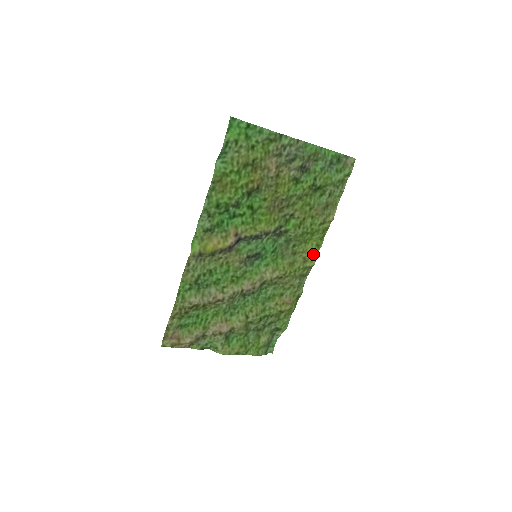
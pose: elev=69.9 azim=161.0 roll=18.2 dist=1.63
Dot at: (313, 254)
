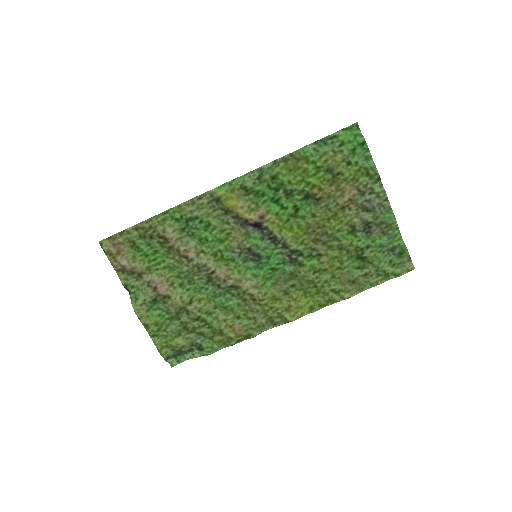
Dot at: (300, 311)
